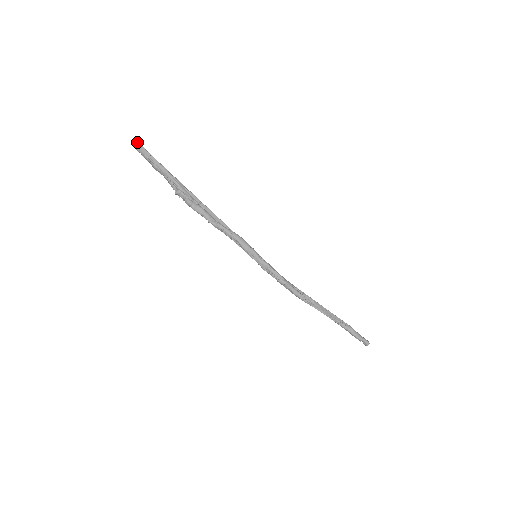
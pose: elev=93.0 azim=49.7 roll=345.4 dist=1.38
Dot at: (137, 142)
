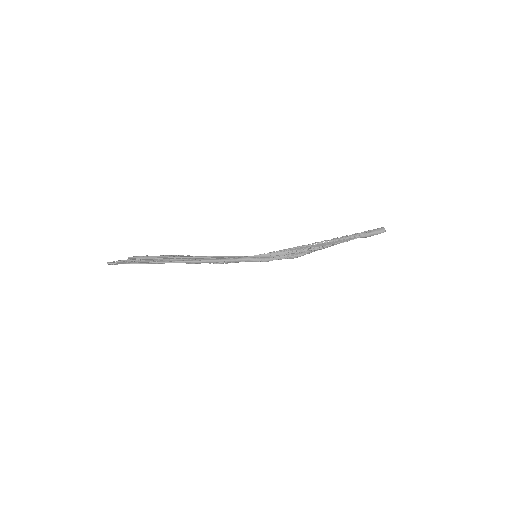
Dot at: occluded
